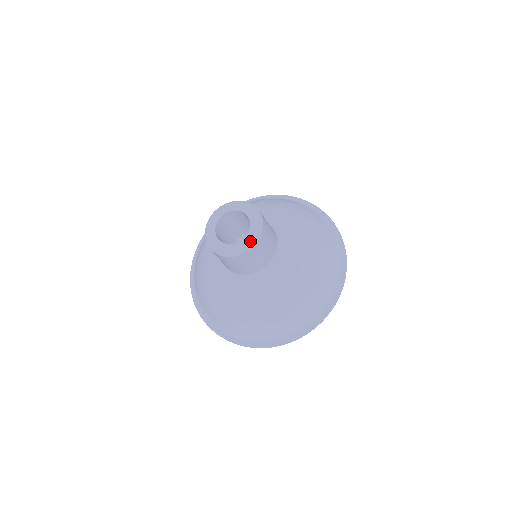
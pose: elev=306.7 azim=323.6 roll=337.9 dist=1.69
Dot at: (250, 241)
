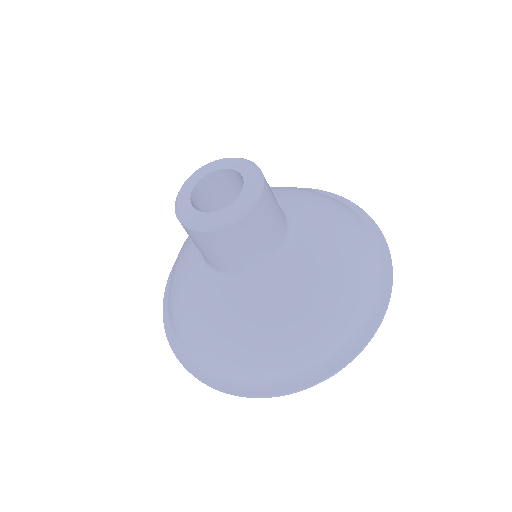
Dot at: (219, 219)
